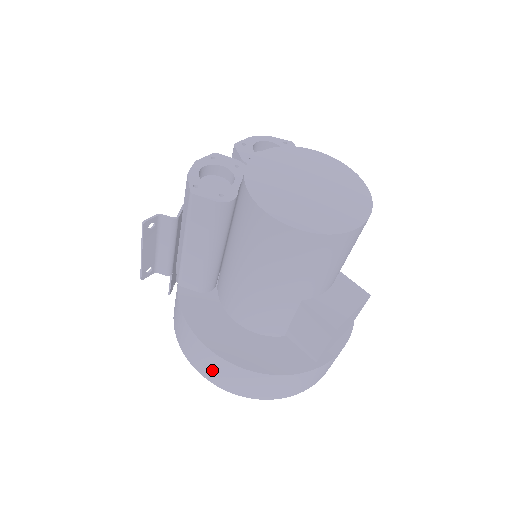
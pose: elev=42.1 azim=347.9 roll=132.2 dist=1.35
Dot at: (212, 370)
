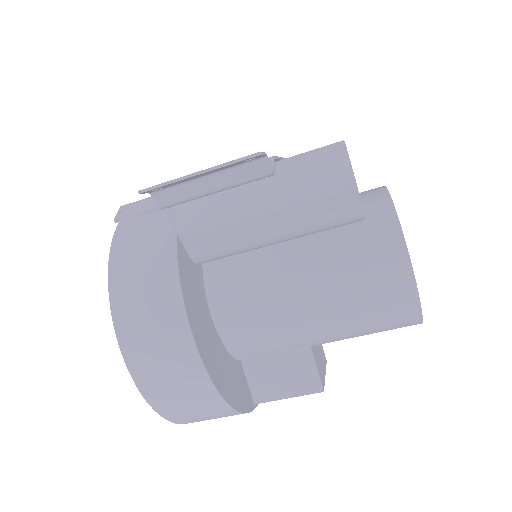
Dot at: (161, 368)
